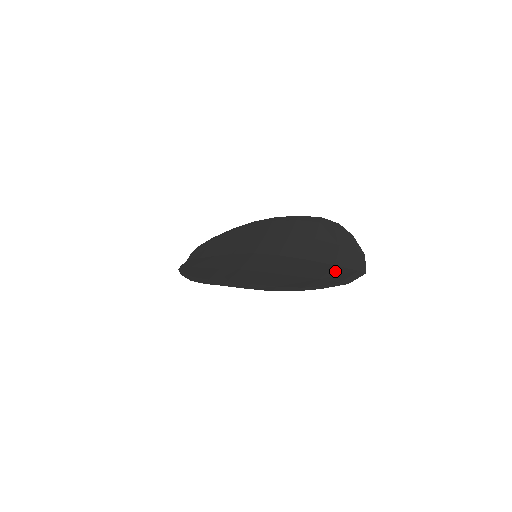
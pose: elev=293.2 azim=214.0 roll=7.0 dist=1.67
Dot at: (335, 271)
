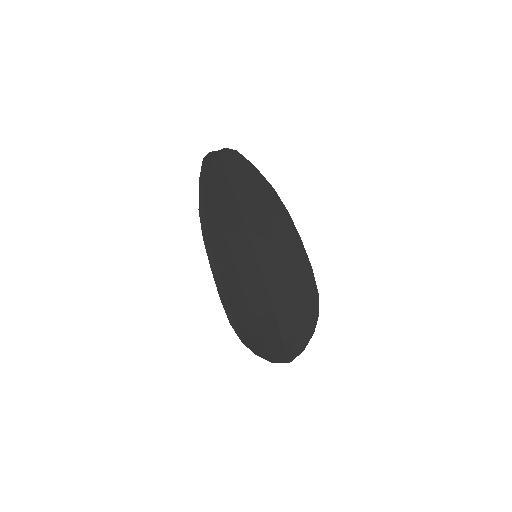
Dot at: (277, 344)
